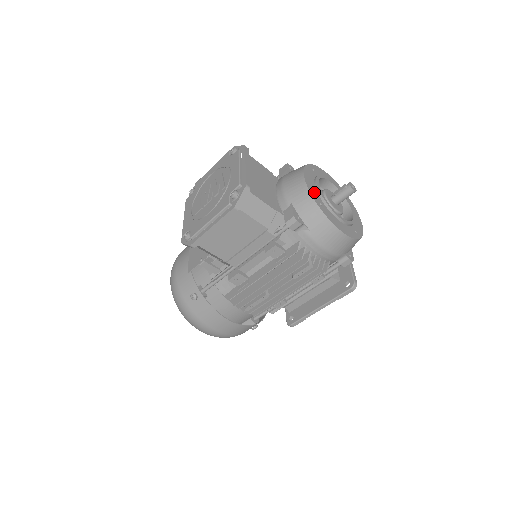
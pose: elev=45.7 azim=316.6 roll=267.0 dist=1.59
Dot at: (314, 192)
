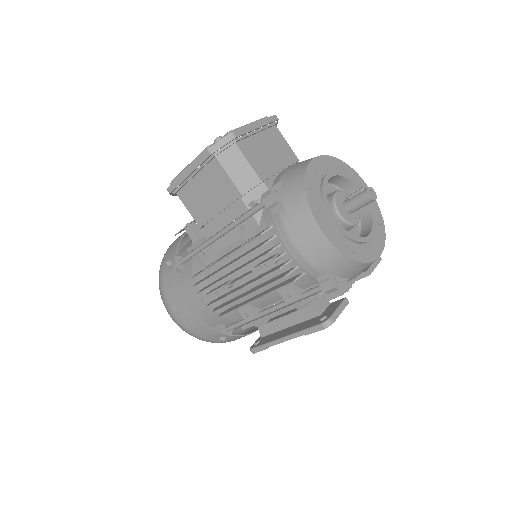
Dot at: (315, 176)
